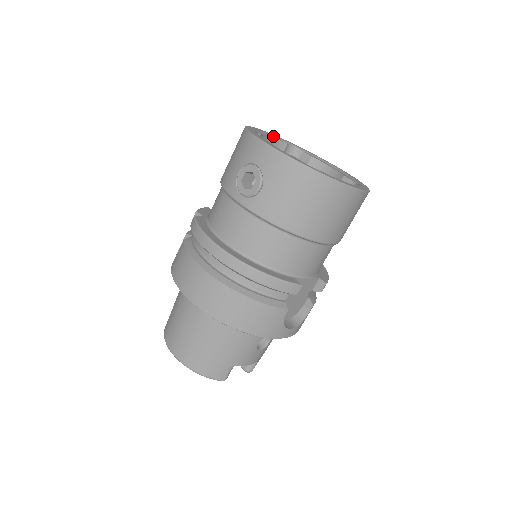
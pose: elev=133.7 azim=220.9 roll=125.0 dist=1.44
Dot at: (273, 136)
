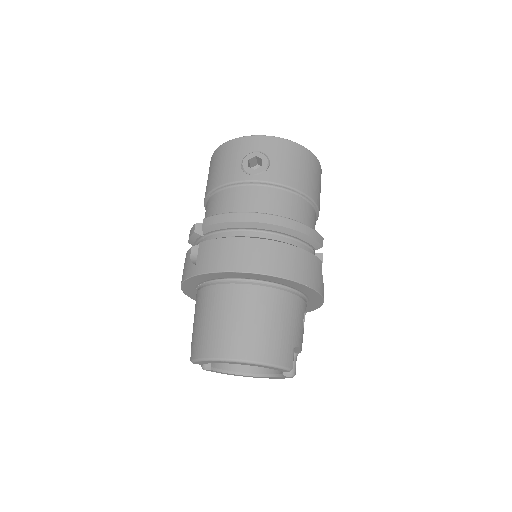
Dot at: occluded
